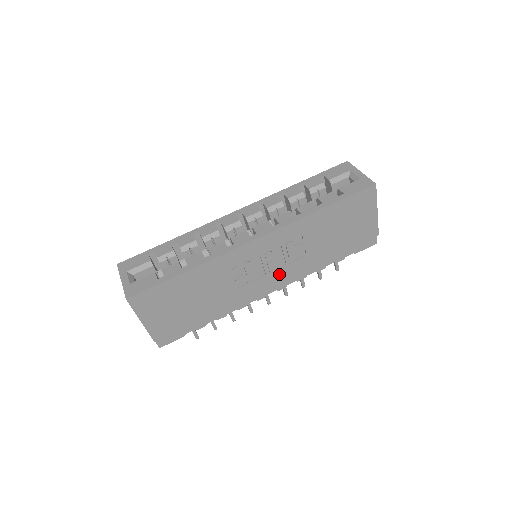
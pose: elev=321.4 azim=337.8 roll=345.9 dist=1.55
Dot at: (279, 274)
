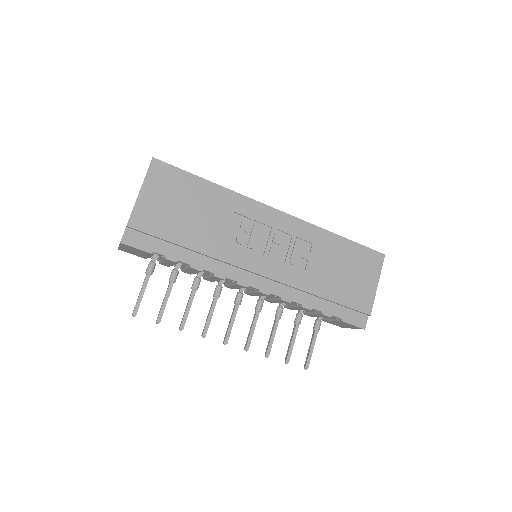
Dot at: (273, 267)
